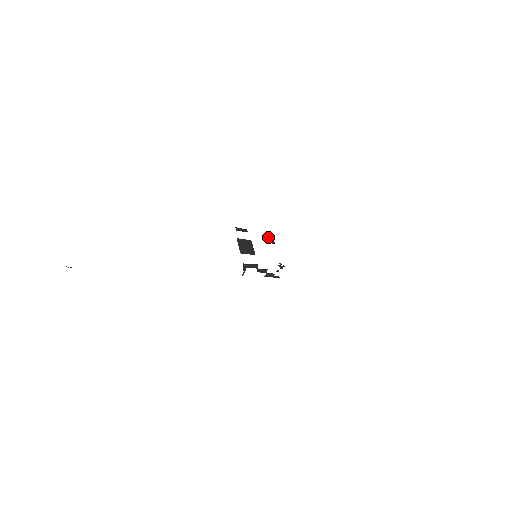
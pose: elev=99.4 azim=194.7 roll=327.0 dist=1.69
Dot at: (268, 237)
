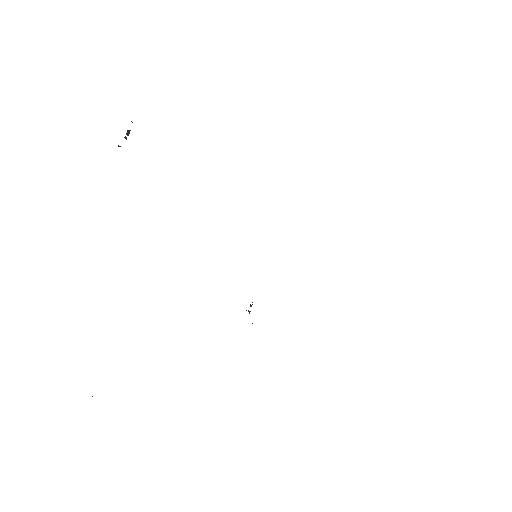
Dot at: occluded
